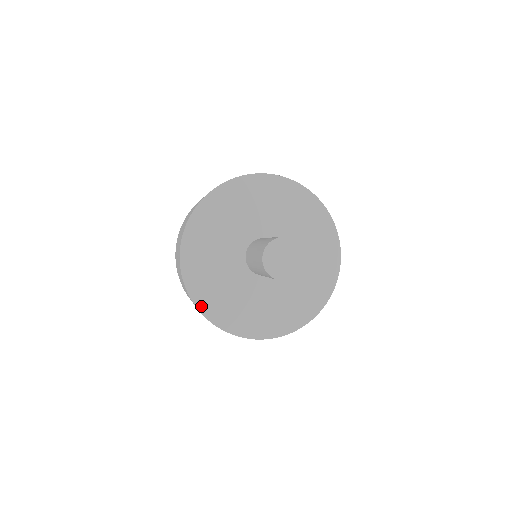
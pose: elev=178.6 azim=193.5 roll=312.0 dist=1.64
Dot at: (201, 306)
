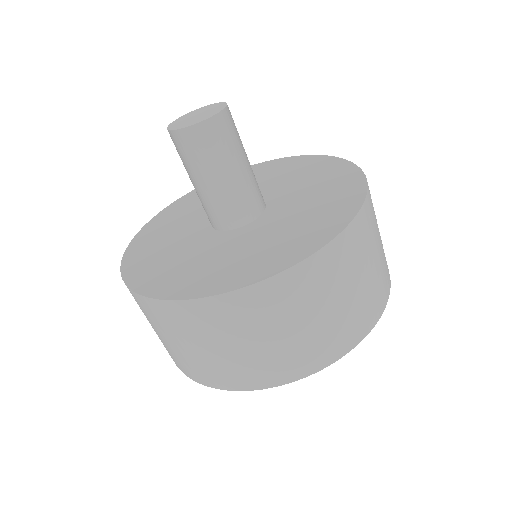
Dot at: (175, 295)
